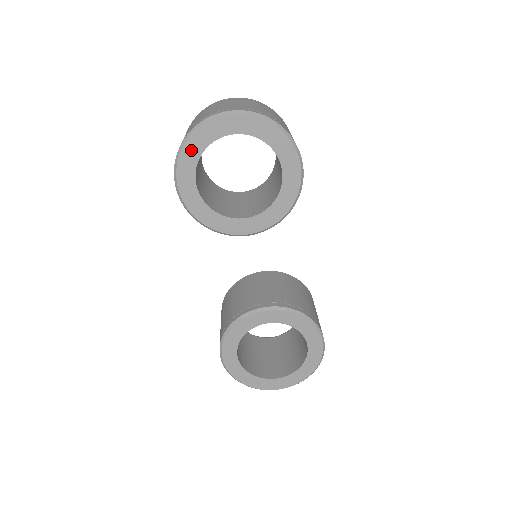
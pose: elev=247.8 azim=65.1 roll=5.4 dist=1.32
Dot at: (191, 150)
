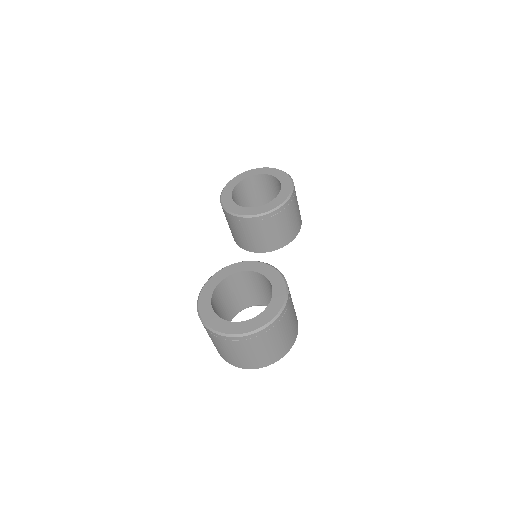
Dot at: (236, 180)
